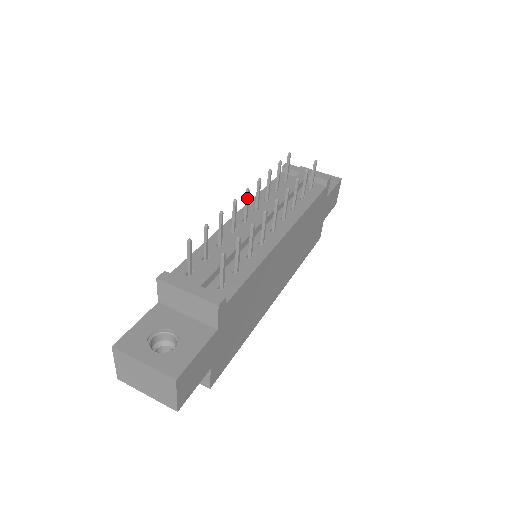
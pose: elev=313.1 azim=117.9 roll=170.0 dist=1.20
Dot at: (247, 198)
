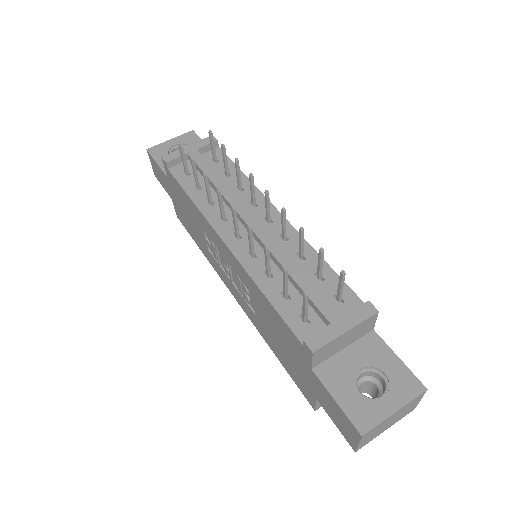
Dot at: (236, 216)
